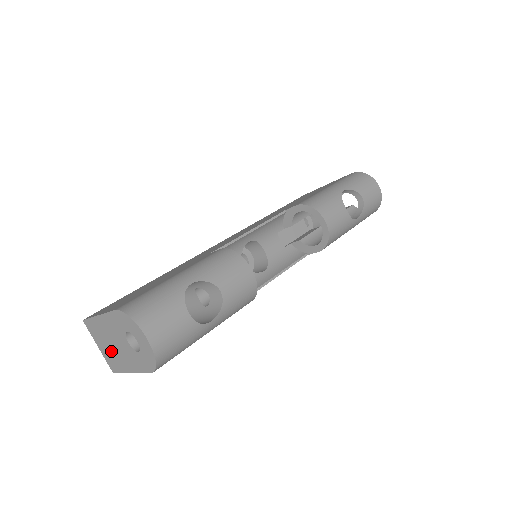
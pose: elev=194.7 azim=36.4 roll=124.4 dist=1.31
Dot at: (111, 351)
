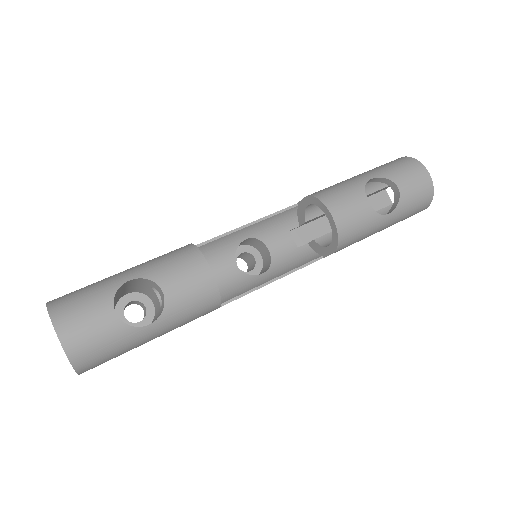
Dot at: occluded
